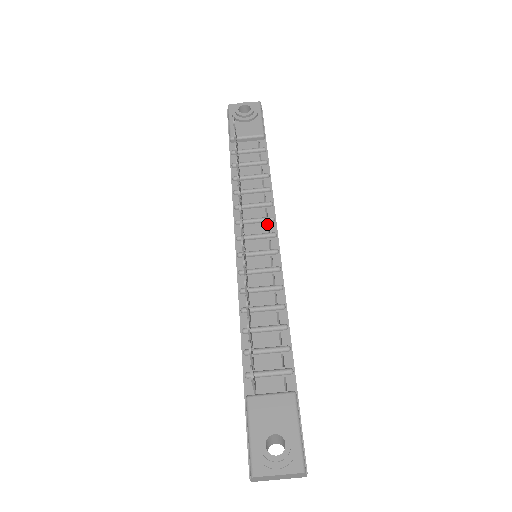
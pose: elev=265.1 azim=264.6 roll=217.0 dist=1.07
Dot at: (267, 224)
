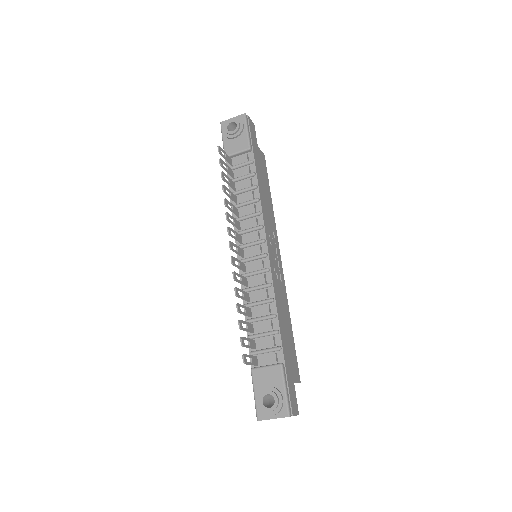
Dot at: (258, 231)
